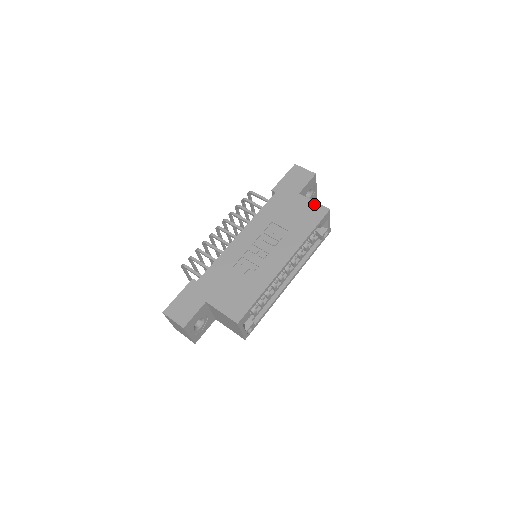
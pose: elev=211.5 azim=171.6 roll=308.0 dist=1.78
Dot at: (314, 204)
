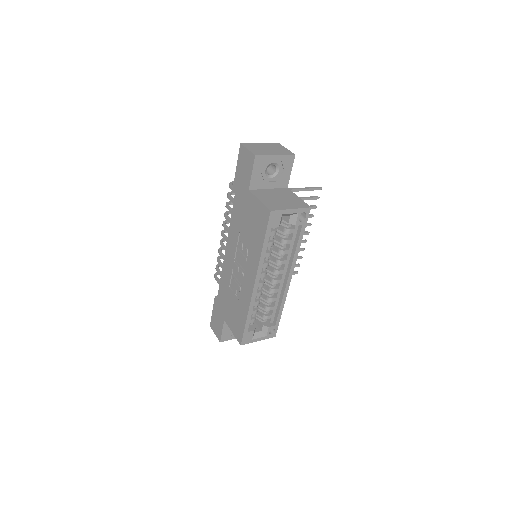
Dot at: (259, 205)
